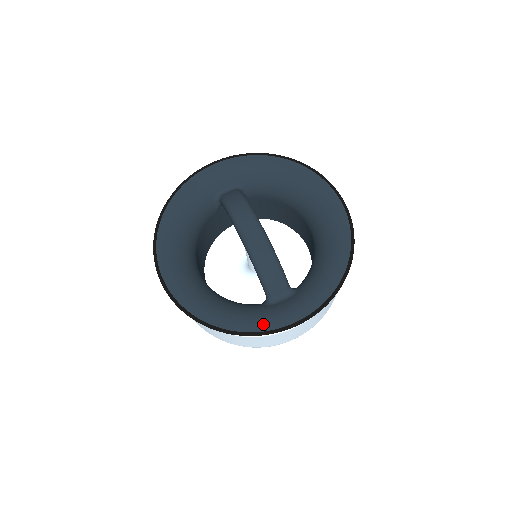
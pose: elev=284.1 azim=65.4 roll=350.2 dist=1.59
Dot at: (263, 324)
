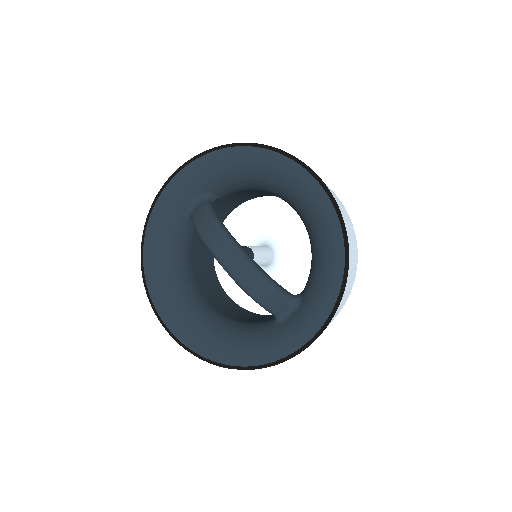
Dot at: (276, 352)
